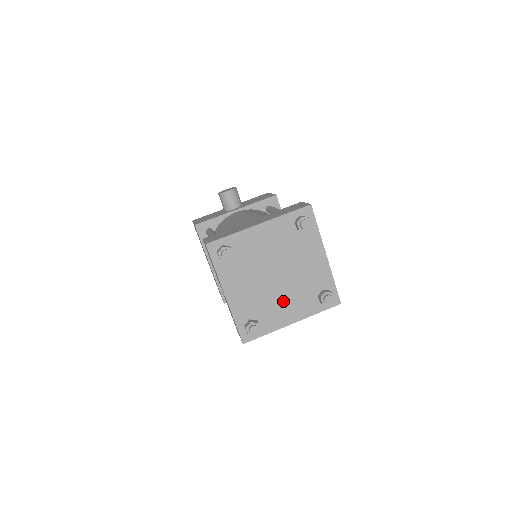
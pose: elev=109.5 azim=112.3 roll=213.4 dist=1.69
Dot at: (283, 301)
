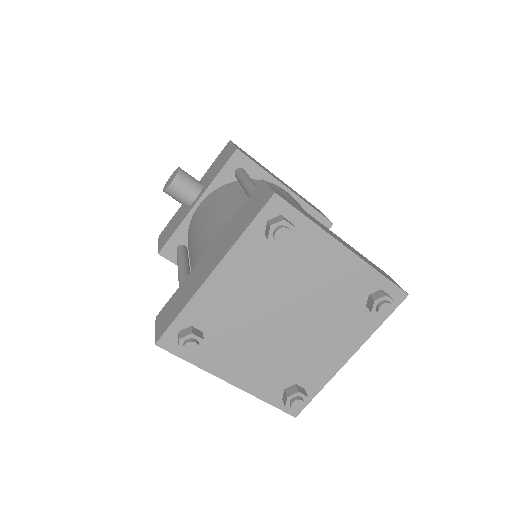
Dot at: (318, 342)
